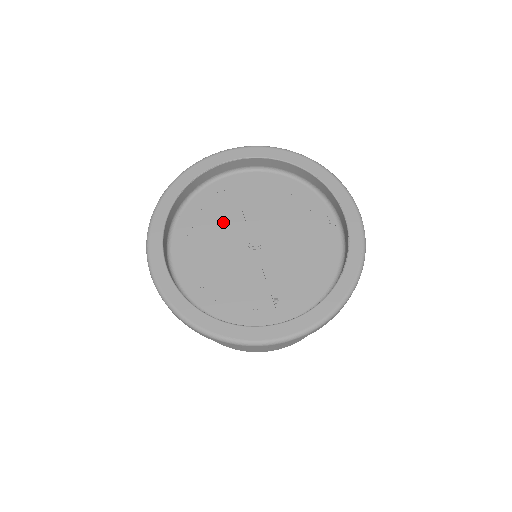
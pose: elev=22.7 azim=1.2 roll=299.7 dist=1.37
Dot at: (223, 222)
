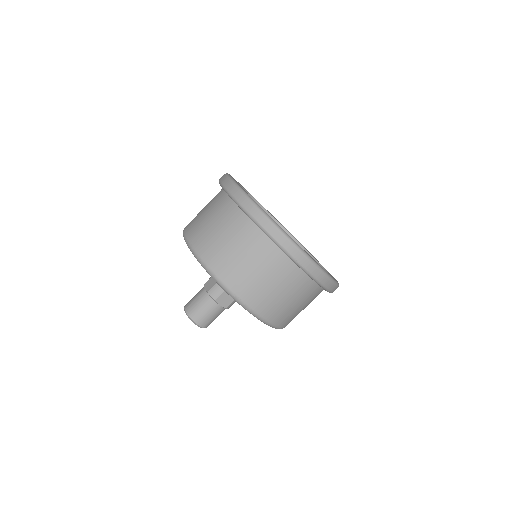
Dot at: occluded
